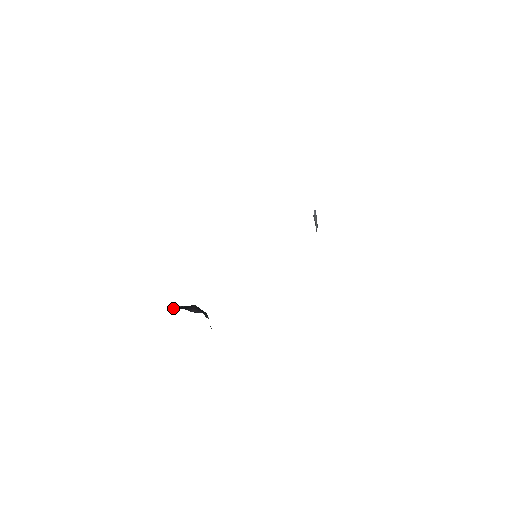
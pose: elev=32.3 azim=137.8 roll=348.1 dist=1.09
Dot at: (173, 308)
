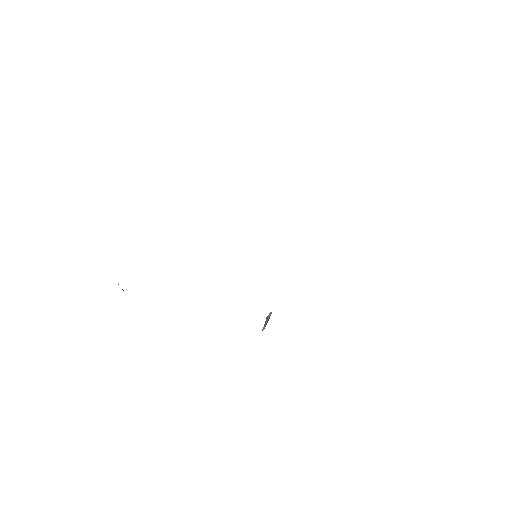
Dot at: occluded
